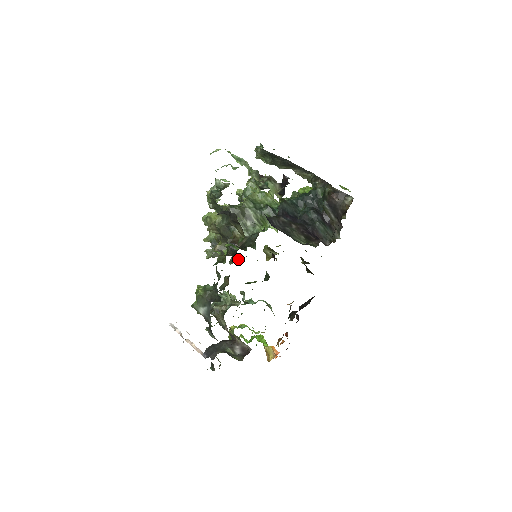
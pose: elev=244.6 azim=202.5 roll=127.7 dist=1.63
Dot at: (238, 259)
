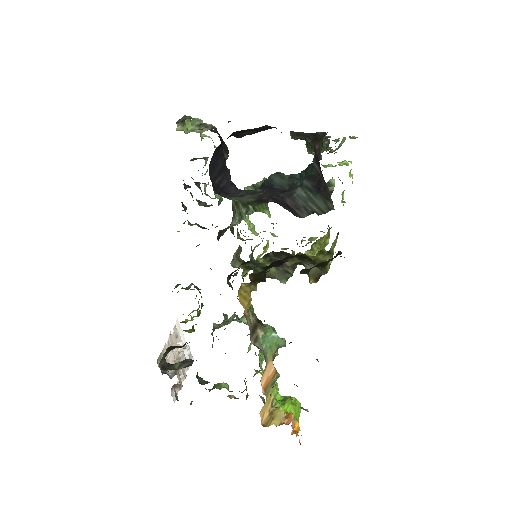
Dot at: occluded
